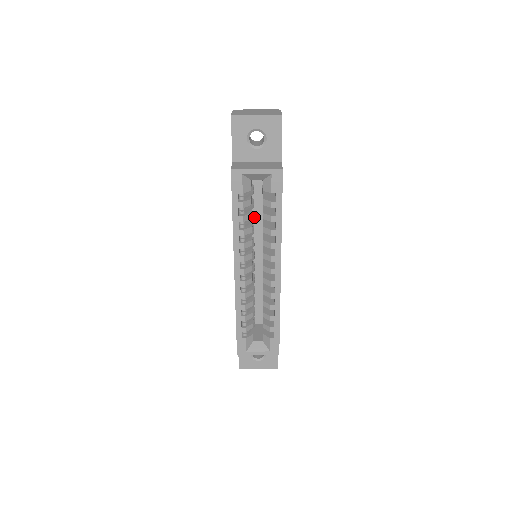
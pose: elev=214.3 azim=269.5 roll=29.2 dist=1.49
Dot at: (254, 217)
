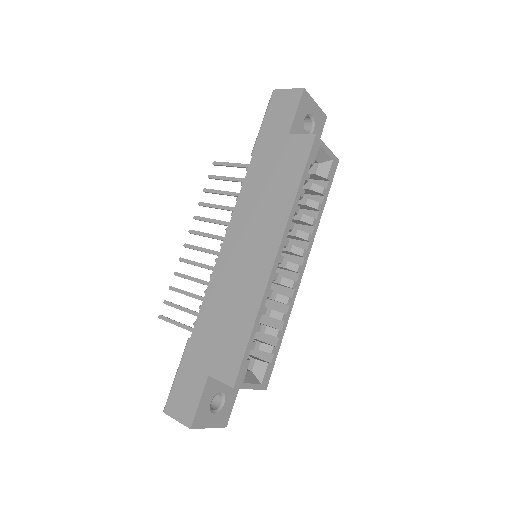
Dot at: occluded
